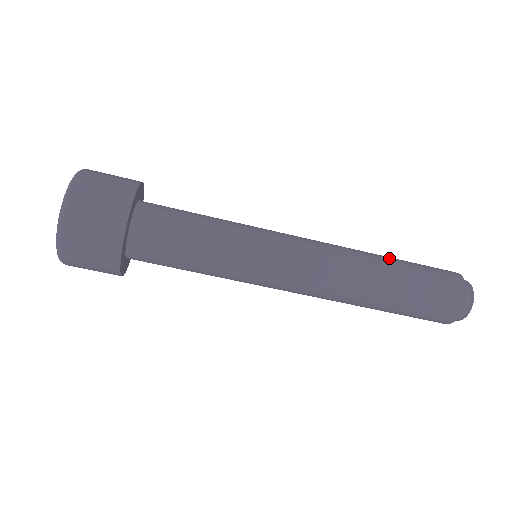
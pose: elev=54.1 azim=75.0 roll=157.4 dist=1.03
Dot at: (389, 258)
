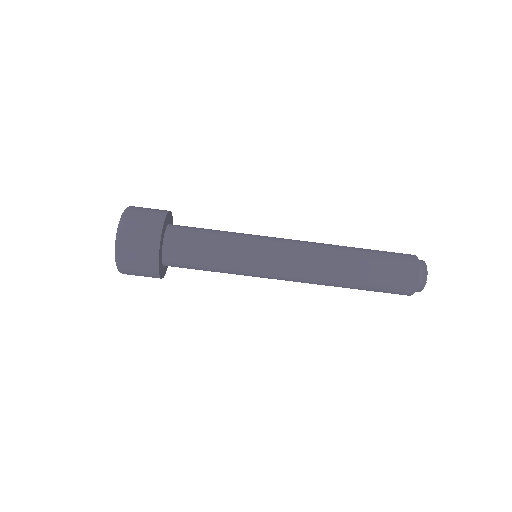
Dot at: occluded
